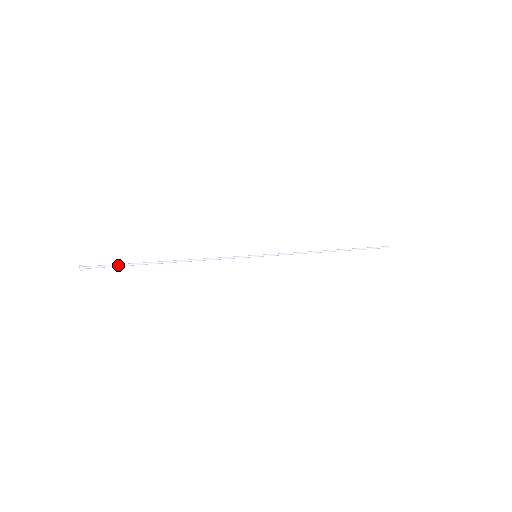
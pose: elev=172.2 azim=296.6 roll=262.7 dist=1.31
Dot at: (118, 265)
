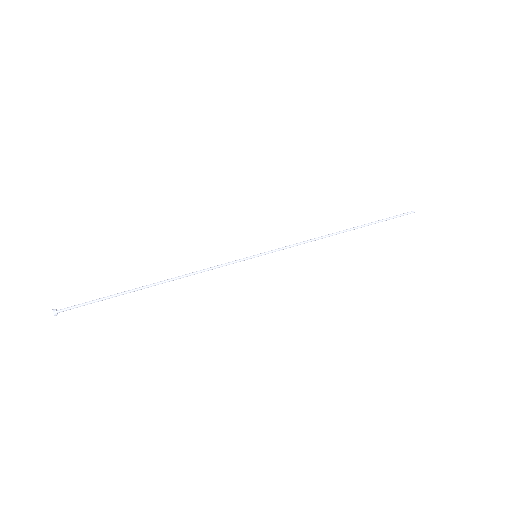
Dot at: occluded
